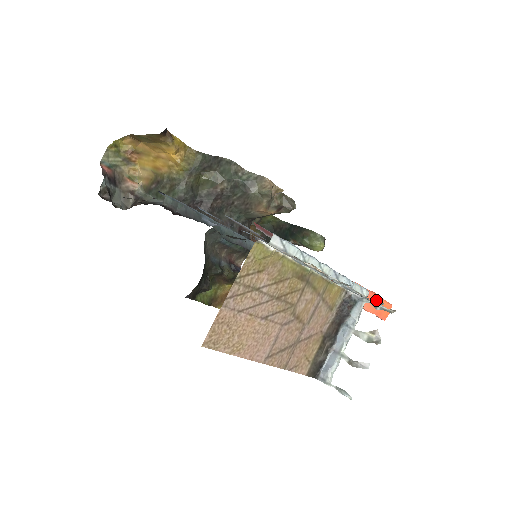
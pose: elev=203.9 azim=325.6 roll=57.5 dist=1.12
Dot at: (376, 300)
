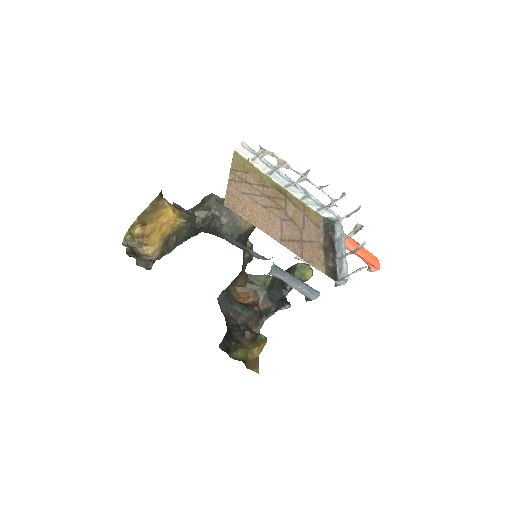
Dot at: occluded
